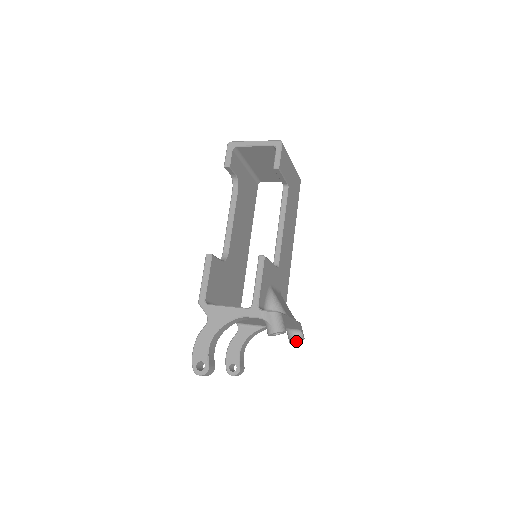
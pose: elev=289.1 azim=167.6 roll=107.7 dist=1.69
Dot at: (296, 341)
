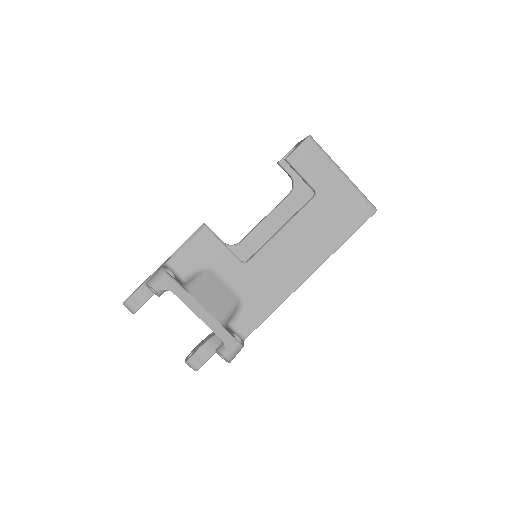
Dot at: (225, 359)
